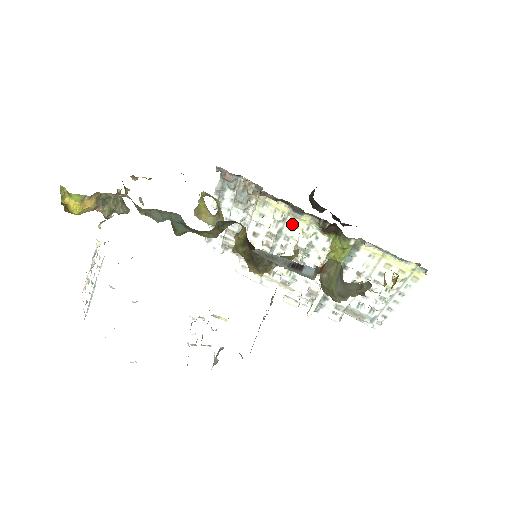
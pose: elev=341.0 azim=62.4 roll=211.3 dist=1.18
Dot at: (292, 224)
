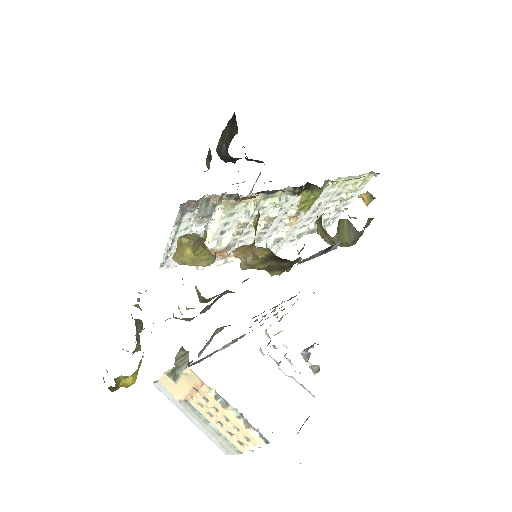
Dot at: (264, 204)
